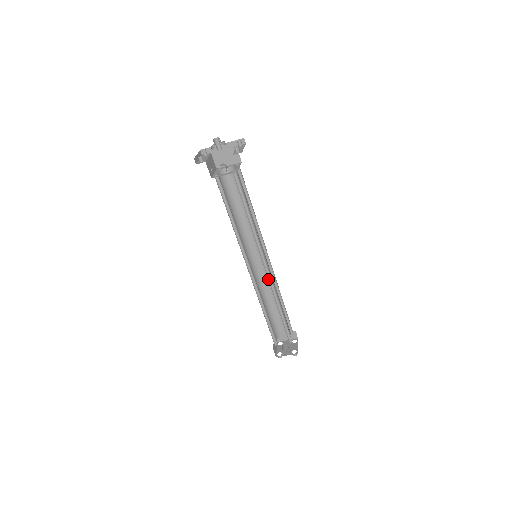
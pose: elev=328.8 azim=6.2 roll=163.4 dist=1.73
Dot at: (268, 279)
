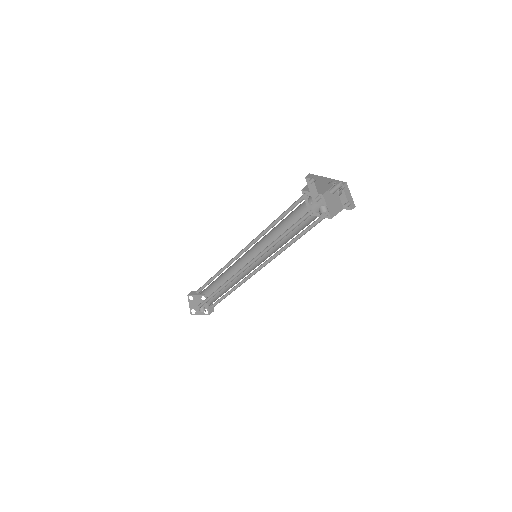
Dot at: (250, 274)
